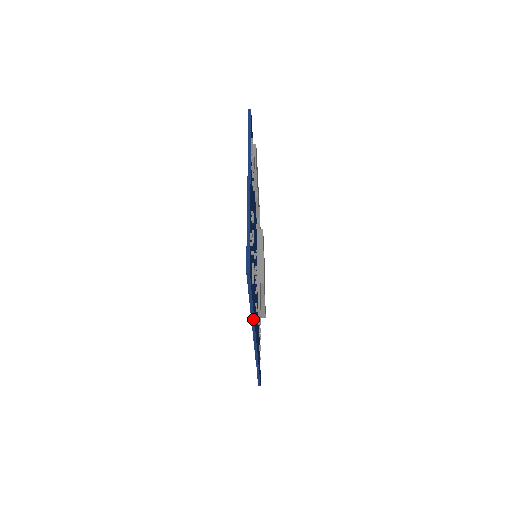
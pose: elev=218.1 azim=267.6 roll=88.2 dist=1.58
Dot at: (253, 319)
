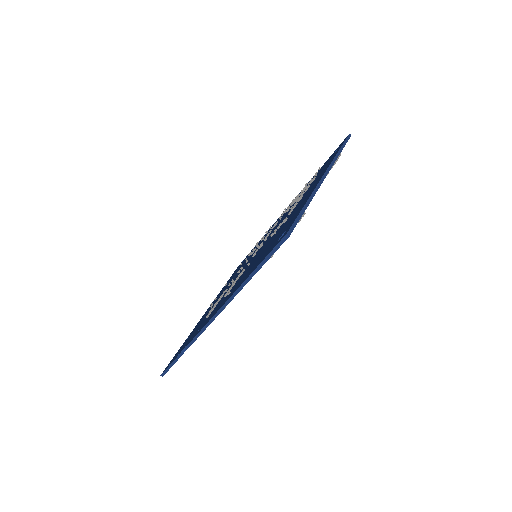
Dot at: (237, 293)
